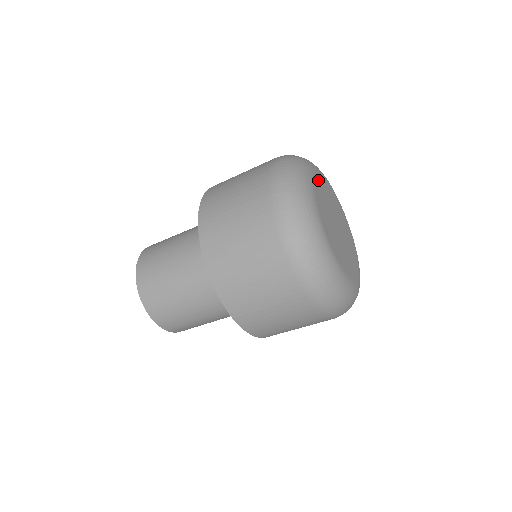
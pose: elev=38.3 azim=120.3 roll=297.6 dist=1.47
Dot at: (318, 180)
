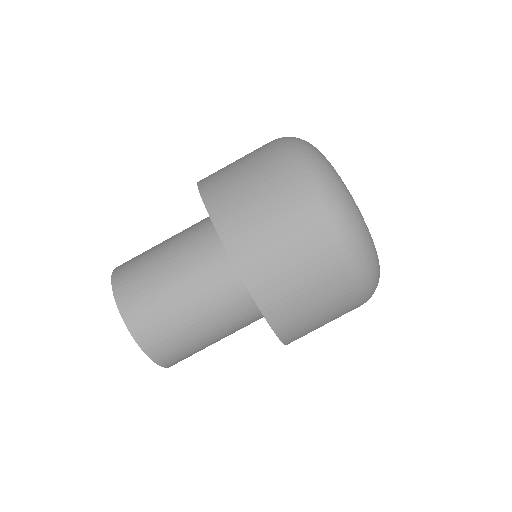
Dot at: occluded
